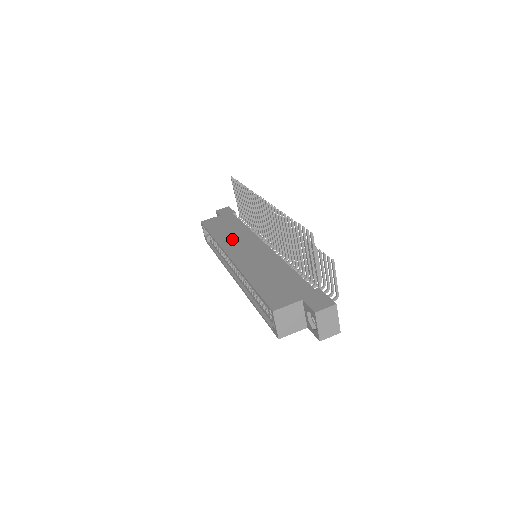
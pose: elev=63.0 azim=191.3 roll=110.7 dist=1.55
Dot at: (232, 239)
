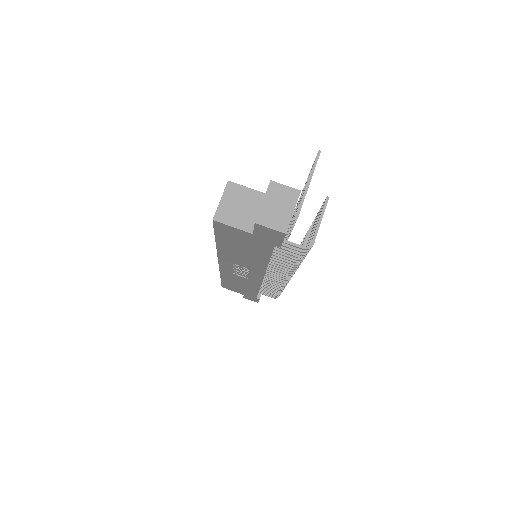
Dot at: occluded
